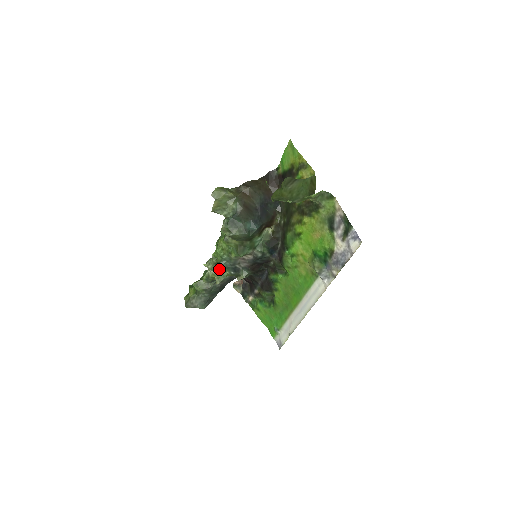
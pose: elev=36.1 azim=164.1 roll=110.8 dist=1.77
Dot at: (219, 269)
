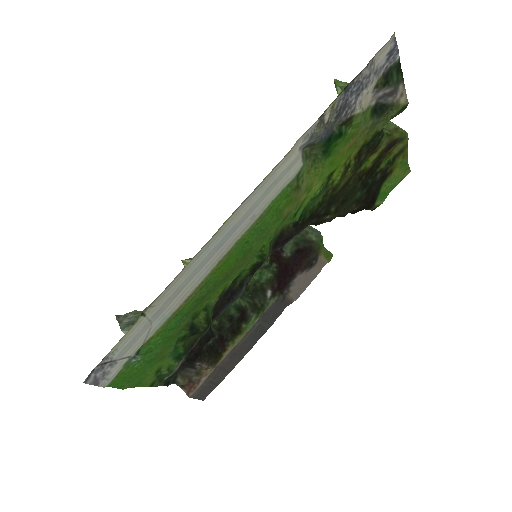
Dot at: occluded
